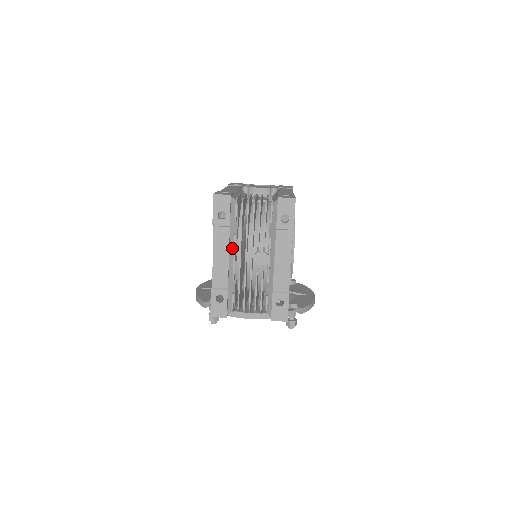
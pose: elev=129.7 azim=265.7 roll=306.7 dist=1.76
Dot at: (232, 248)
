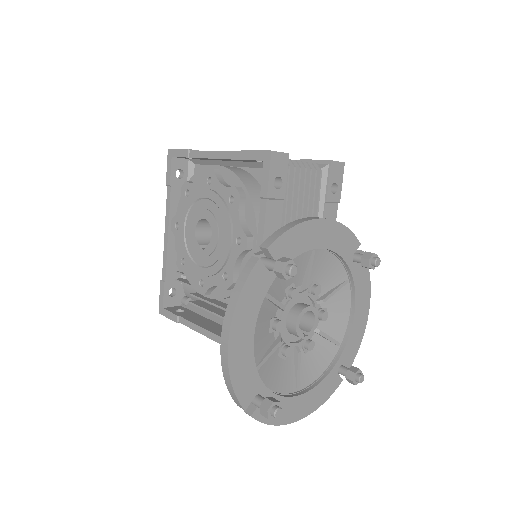
Dot at: occluded
